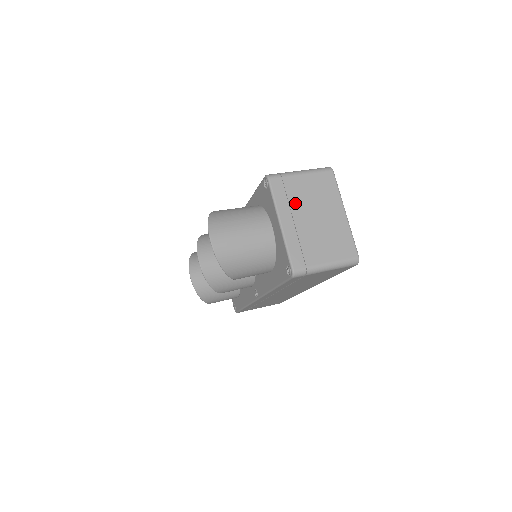
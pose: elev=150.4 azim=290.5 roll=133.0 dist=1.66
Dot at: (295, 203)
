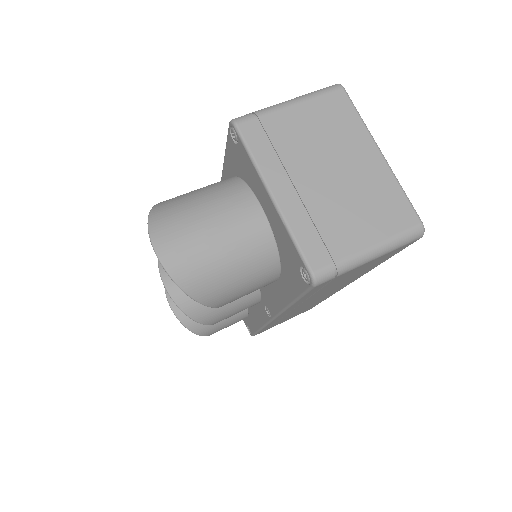
Dot at: (290, 156)
